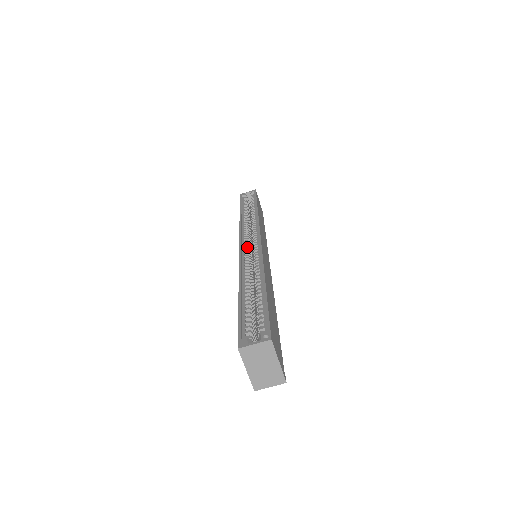
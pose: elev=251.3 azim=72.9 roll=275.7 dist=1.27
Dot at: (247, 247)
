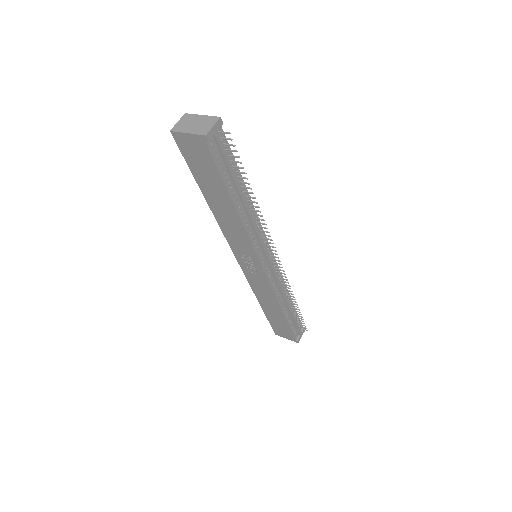
Dot at: occluded
